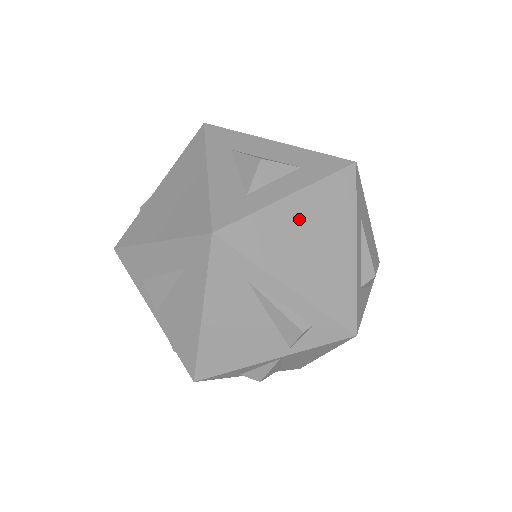
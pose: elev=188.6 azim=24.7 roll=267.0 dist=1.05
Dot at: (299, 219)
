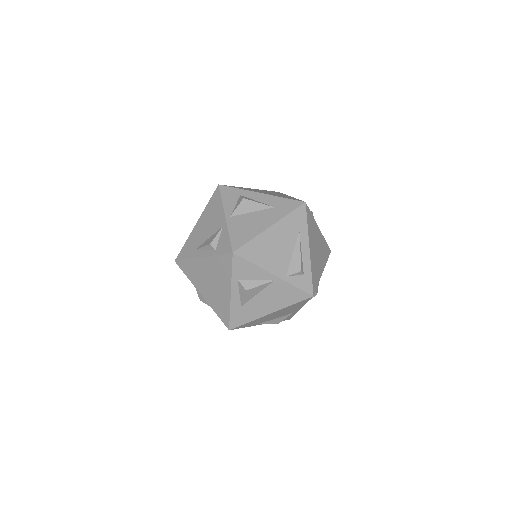
Dot at: (318, 238)
